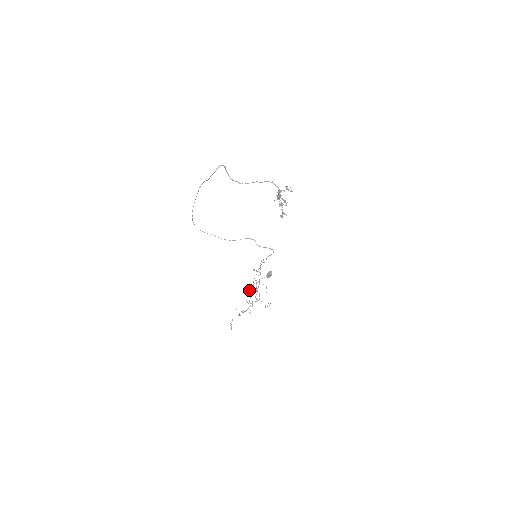
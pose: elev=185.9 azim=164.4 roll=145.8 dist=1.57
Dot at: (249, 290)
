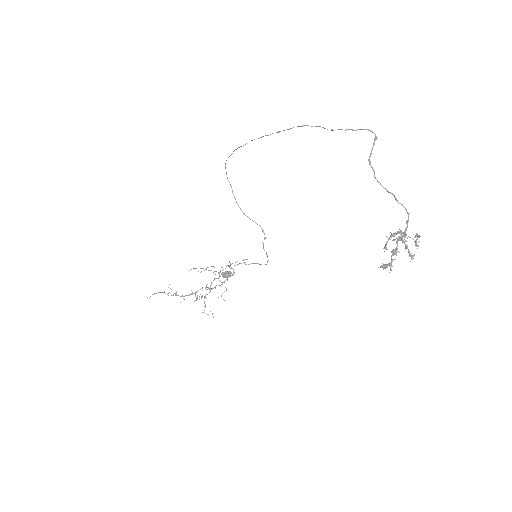
Dot at: occluded
